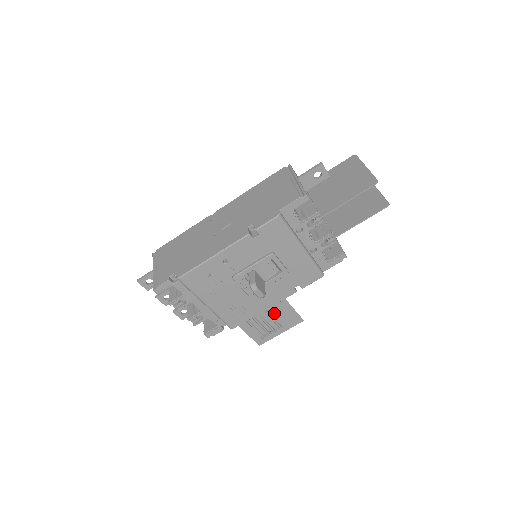
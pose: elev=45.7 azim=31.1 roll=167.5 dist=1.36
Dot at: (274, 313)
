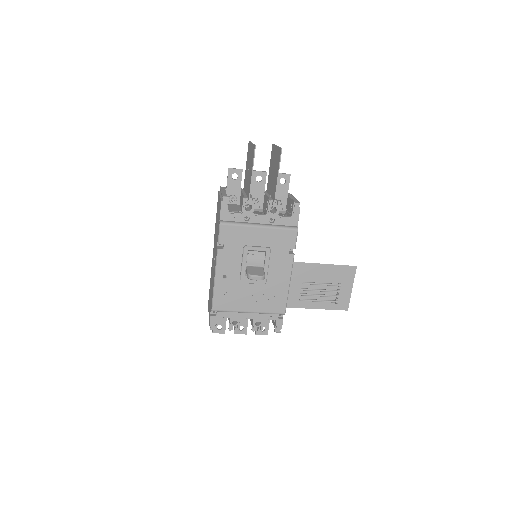
Dot at: (327, 280)
